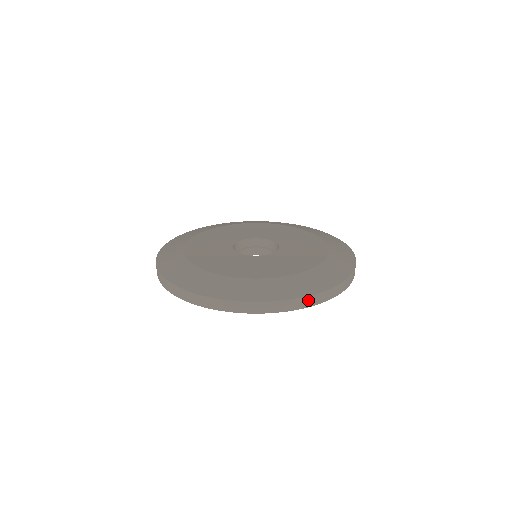
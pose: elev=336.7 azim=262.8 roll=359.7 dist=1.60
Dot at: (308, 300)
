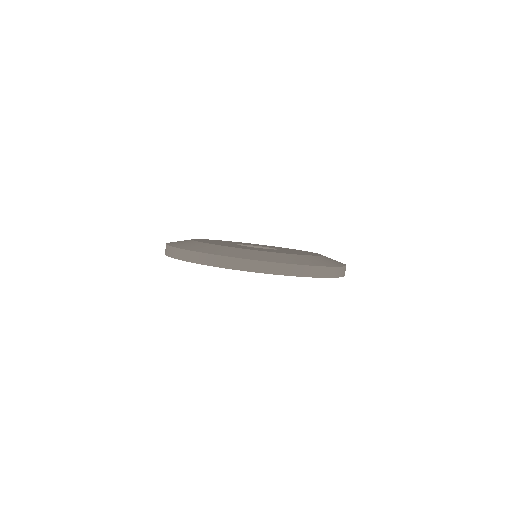
Dot at: (340, 271)
